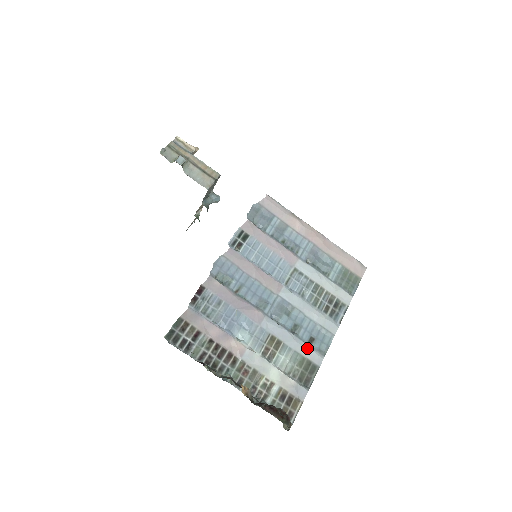
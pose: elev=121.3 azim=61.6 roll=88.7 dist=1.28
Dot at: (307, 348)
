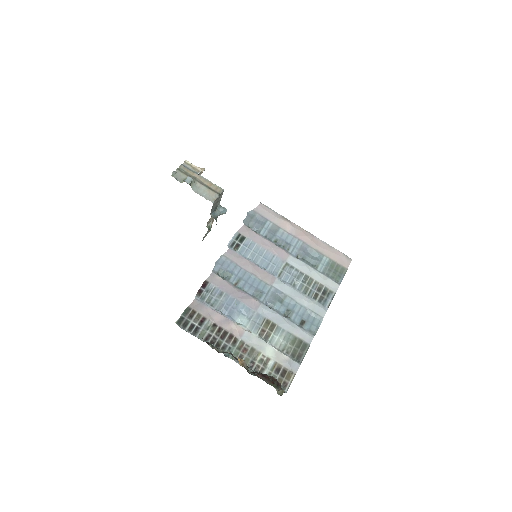
Dot at: (298, 329)
